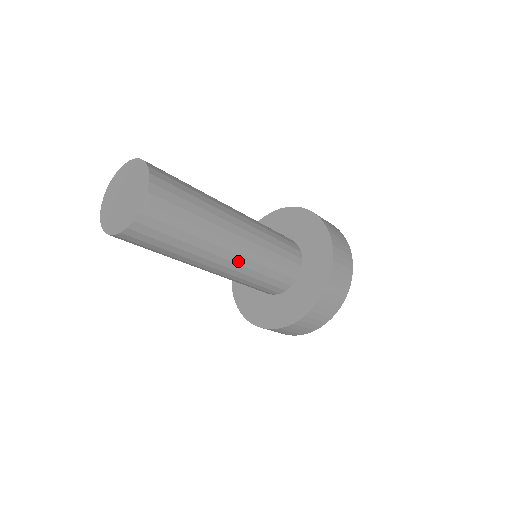
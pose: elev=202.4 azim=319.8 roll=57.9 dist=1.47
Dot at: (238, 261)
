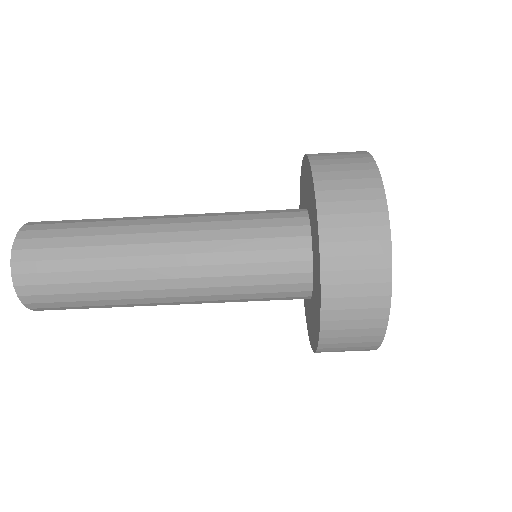
Dot at: (183, 222)
